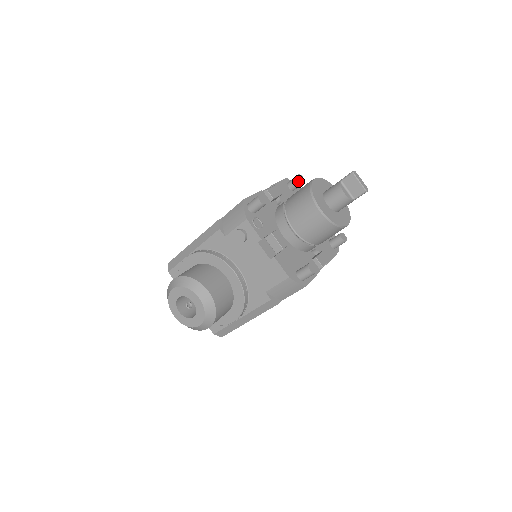
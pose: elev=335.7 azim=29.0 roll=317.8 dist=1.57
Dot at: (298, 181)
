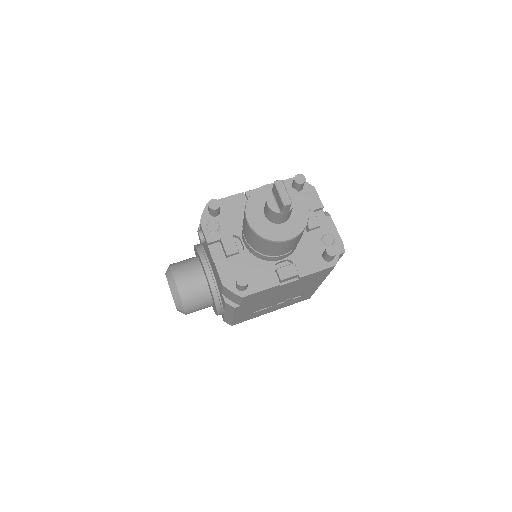
Dot at: (295, 182)
